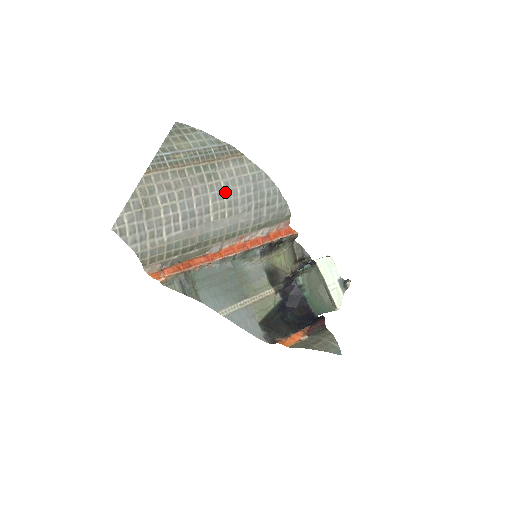
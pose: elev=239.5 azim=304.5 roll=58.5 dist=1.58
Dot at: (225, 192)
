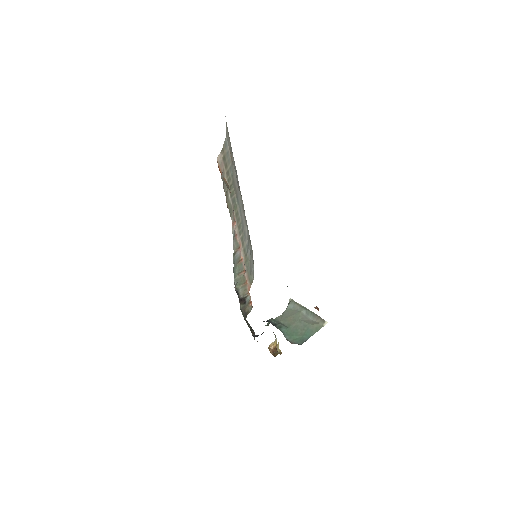
Dot at: occluded
